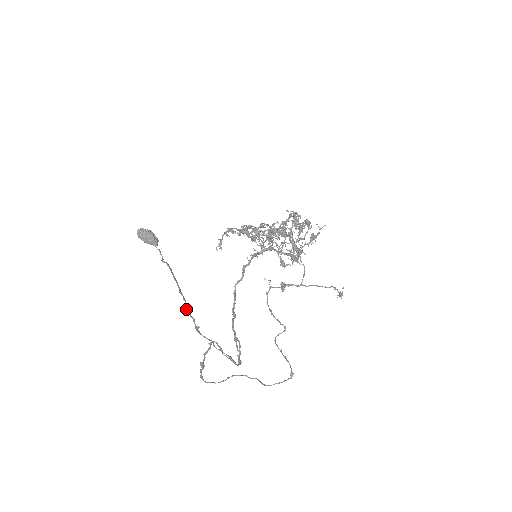
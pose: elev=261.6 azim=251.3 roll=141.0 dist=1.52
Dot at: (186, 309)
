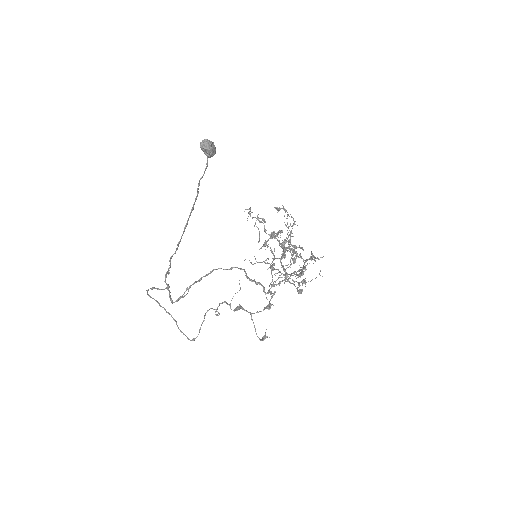
Dot at: occluded
